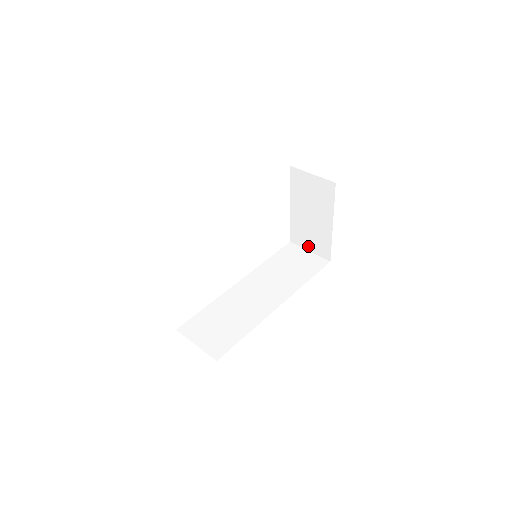
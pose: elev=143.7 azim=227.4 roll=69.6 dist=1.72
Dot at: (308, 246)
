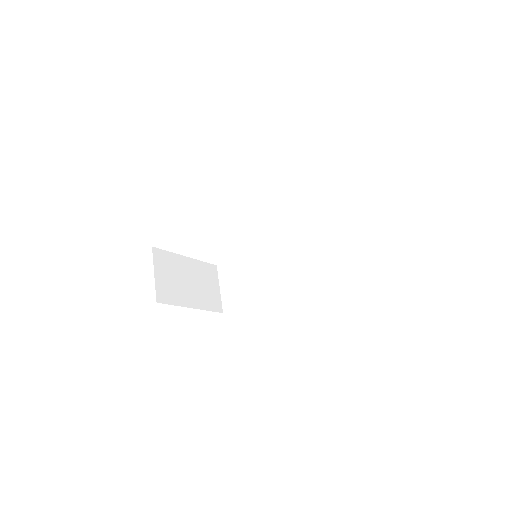
Dot at: occluded
